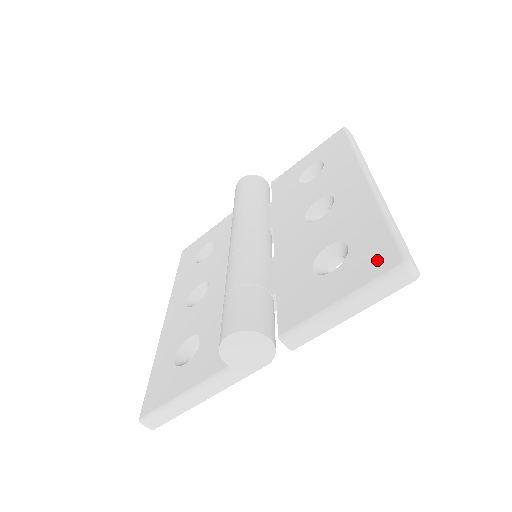
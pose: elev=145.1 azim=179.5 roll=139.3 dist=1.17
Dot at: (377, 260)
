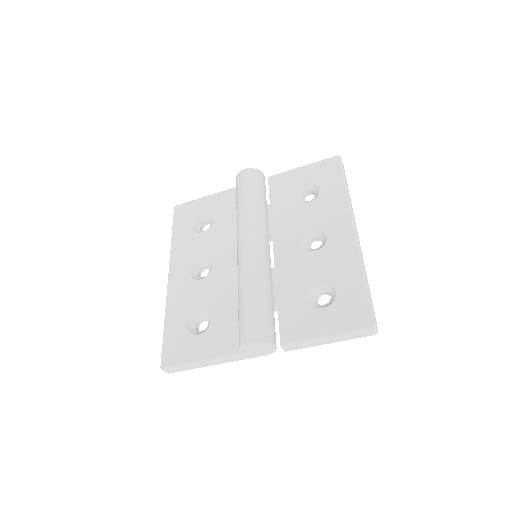
Dot at: (356, 316)
